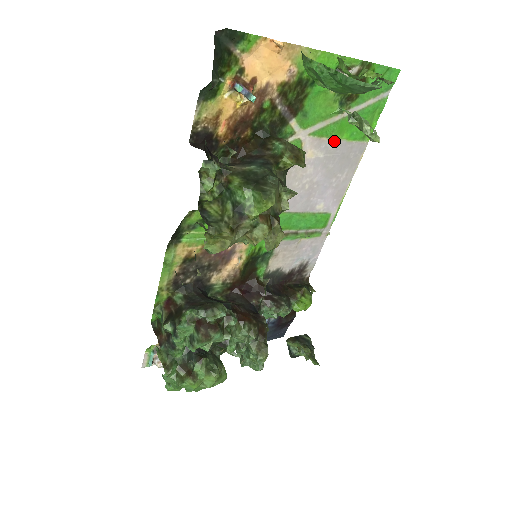
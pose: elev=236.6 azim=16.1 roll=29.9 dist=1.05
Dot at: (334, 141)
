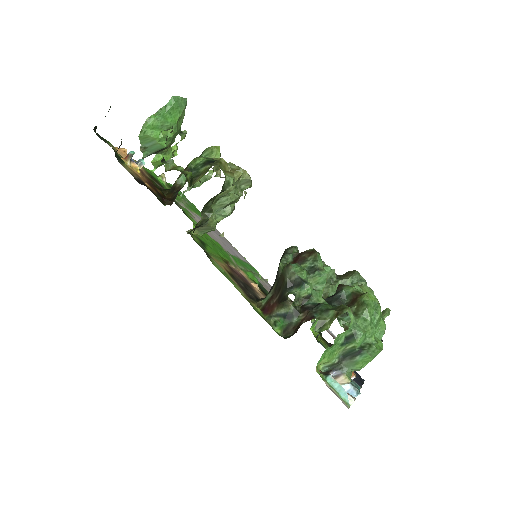
Dot at: (198, 216)
